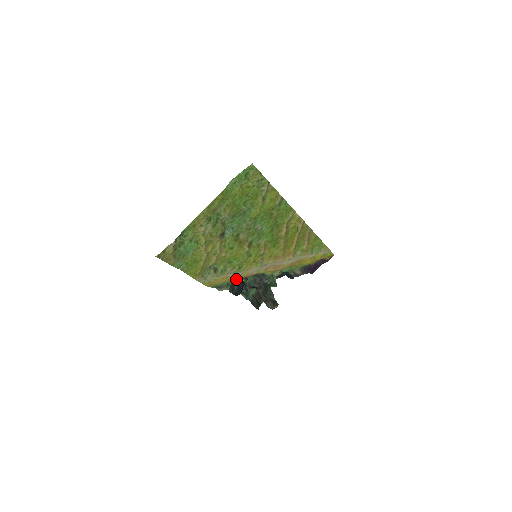
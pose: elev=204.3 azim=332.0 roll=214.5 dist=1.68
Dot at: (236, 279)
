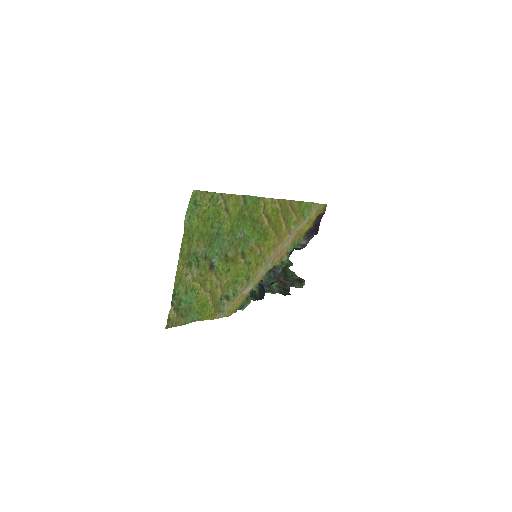
Dot at: occluded
